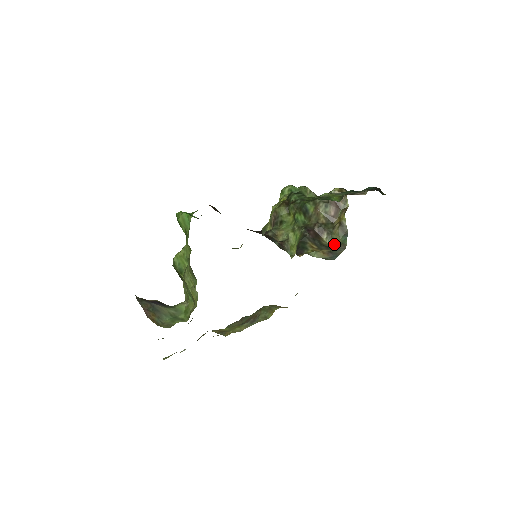
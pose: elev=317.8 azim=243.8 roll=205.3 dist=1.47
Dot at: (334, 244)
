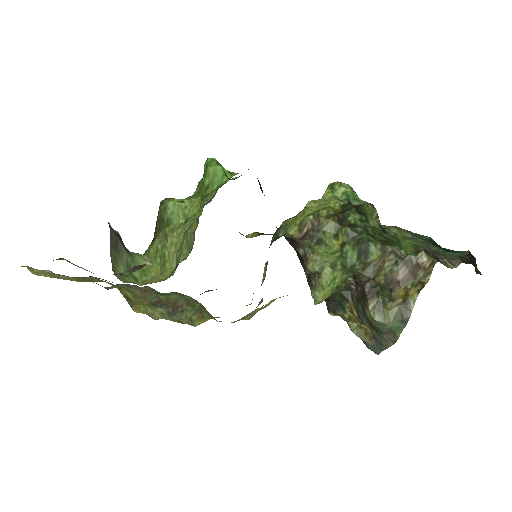
Dot at: (380, 323)
